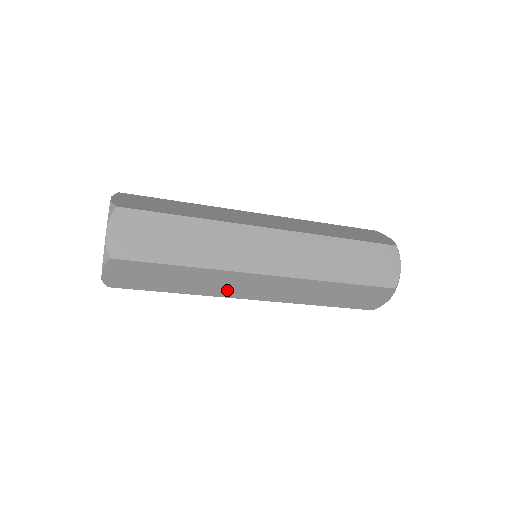
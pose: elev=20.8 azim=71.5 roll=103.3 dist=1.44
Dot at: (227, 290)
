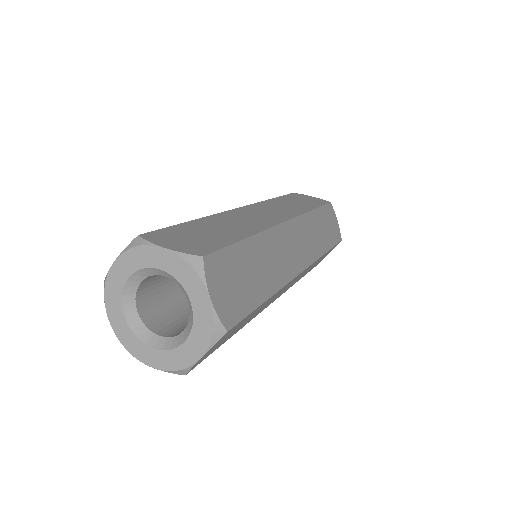
Dot at: occluded
